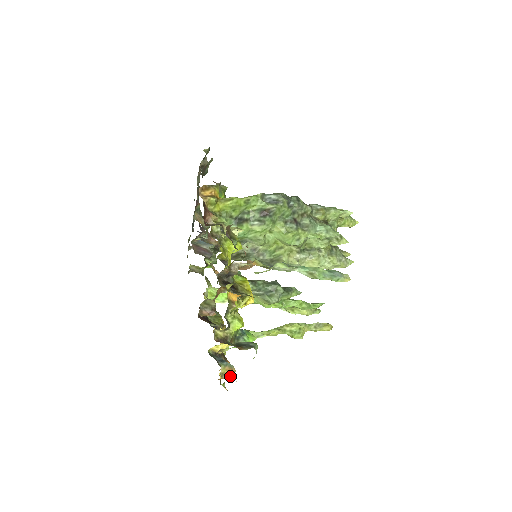
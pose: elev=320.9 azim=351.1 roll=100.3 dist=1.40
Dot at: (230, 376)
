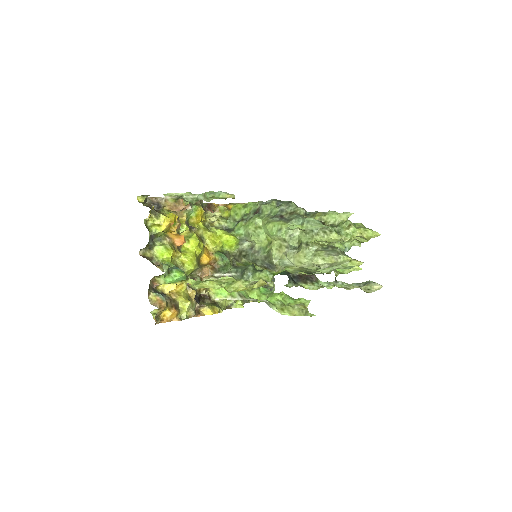
Dot at: (157, 304)
